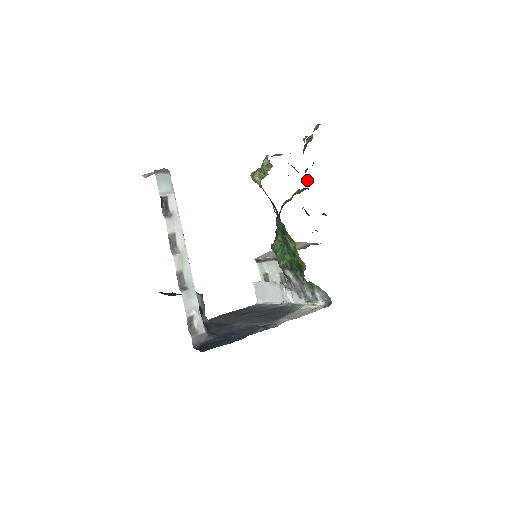
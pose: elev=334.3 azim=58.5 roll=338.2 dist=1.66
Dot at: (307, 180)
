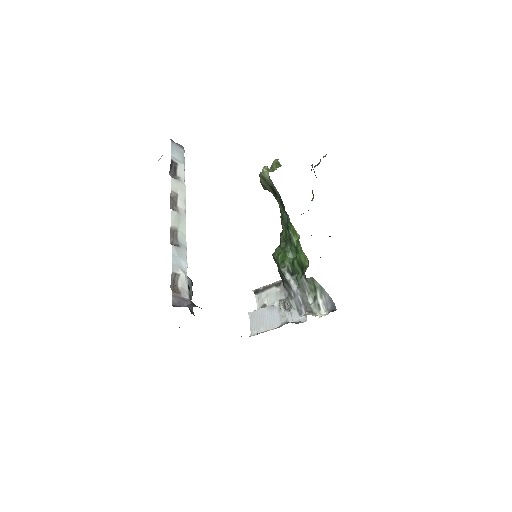
Dot at: occluded
